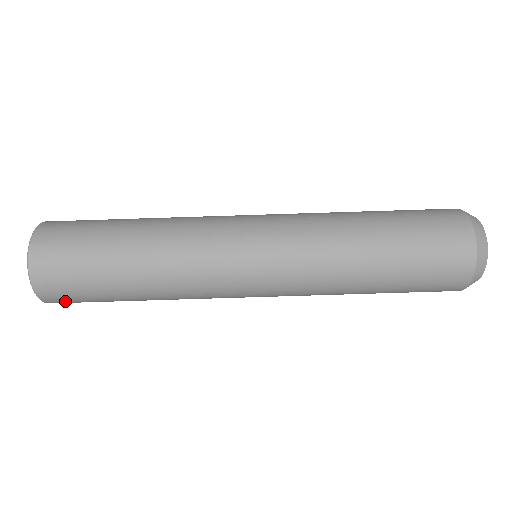
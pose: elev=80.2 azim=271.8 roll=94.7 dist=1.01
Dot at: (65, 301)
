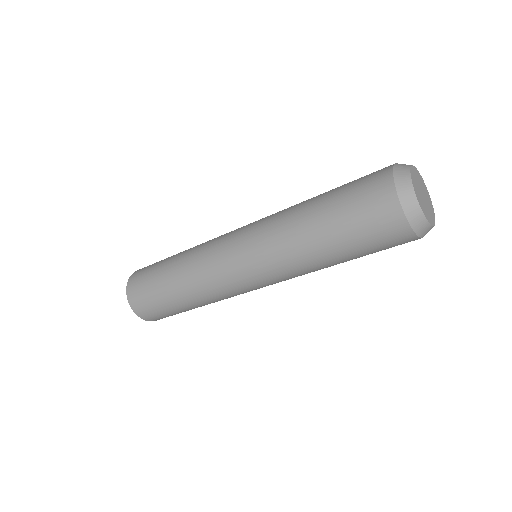
Dot at: occluded
